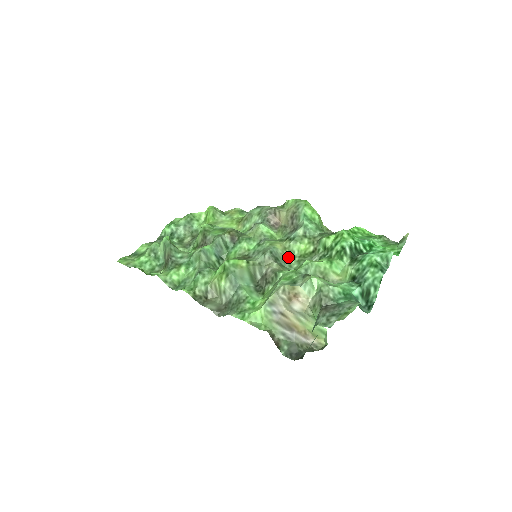
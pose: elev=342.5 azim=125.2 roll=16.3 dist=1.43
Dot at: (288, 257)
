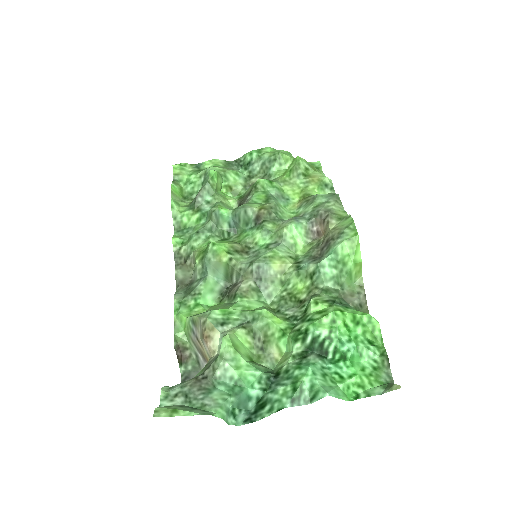
Dot at: (278, 284)
